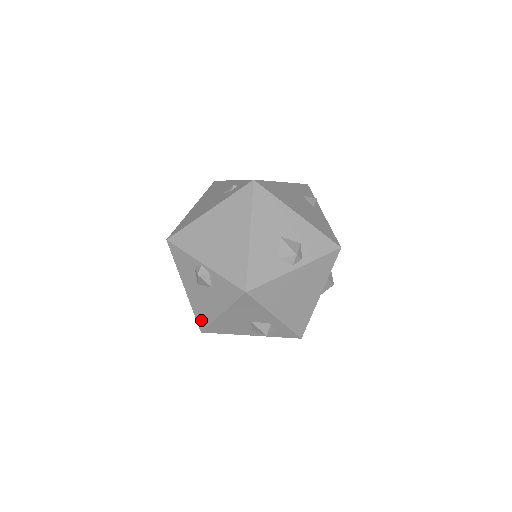
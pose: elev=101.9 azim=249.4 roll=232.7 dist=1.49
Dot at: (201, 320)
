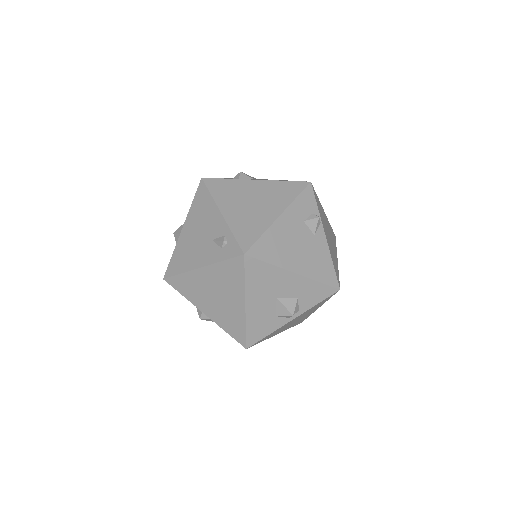
Dot at: occluded
